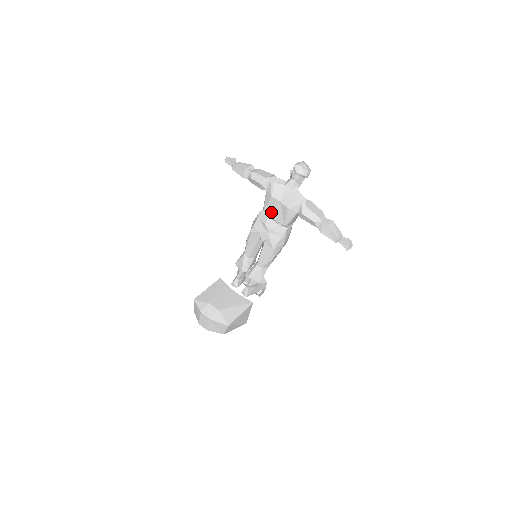
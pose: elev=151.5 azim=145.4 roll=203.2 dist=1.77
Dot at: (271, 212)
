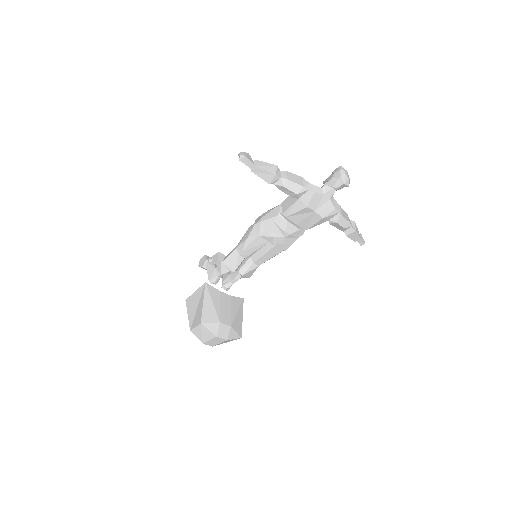
Dot at: (296, 219)
